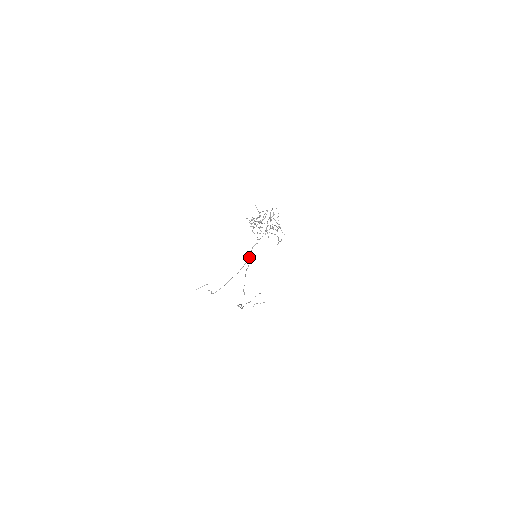
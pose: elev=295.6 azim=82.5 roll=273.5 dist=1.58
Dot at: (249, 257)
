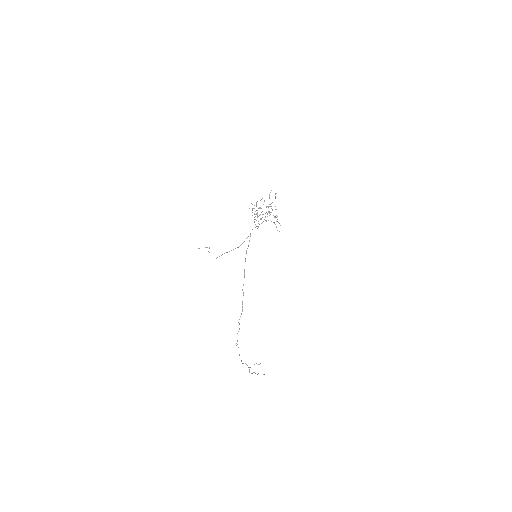
Dot at: (250, 234)
